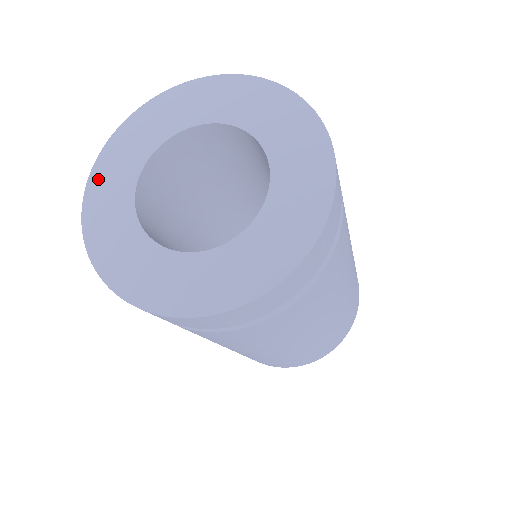
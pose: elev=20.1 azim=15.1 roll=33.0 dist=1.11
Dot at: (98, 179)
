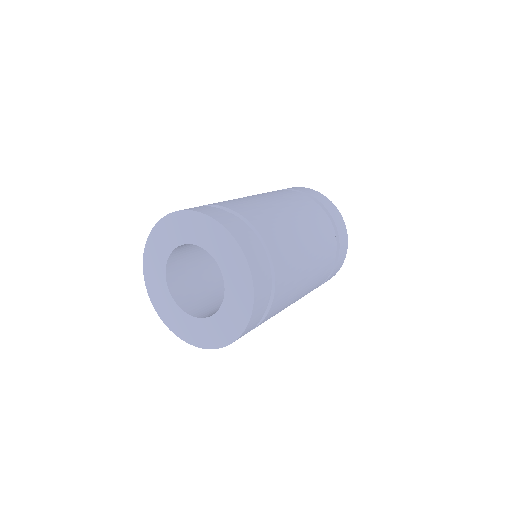
Dot at: (165, 317)
